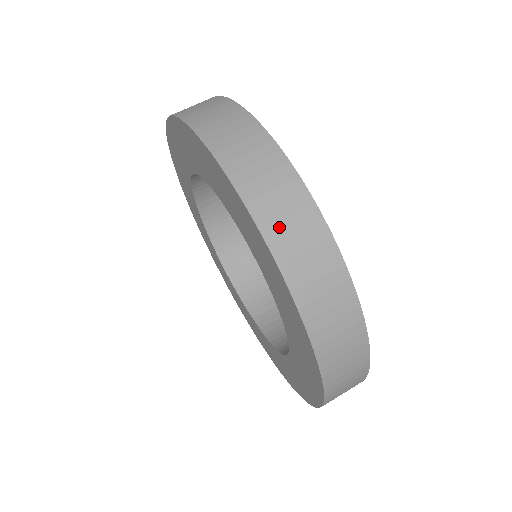
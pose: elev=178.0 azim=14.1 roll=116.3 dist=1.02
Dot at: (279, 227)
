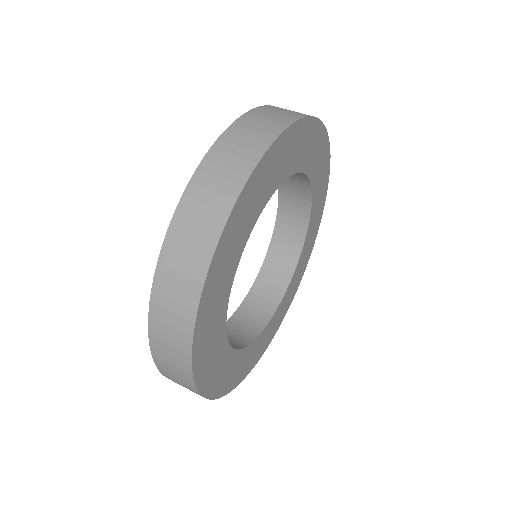
Dot at: (236, 137)
